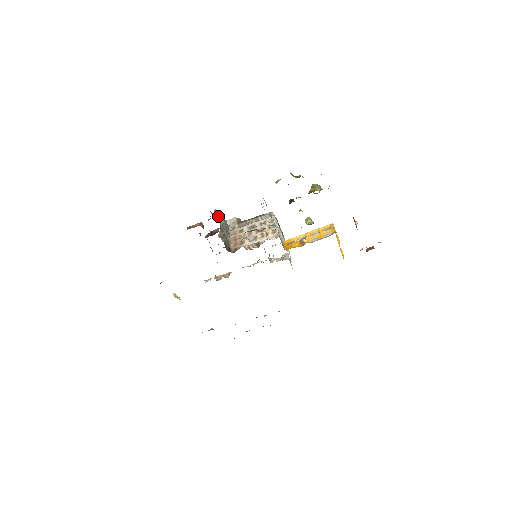
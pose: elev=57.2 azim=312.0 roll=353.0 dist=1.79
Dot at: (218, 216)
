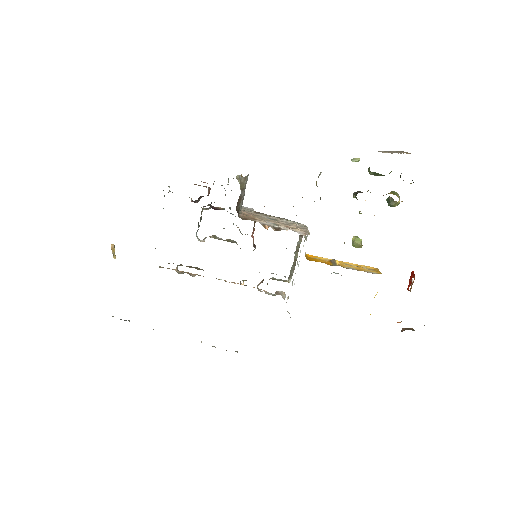
Dot at: occluded
